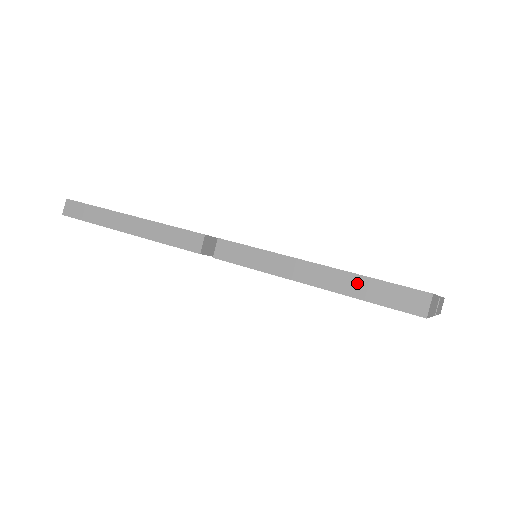
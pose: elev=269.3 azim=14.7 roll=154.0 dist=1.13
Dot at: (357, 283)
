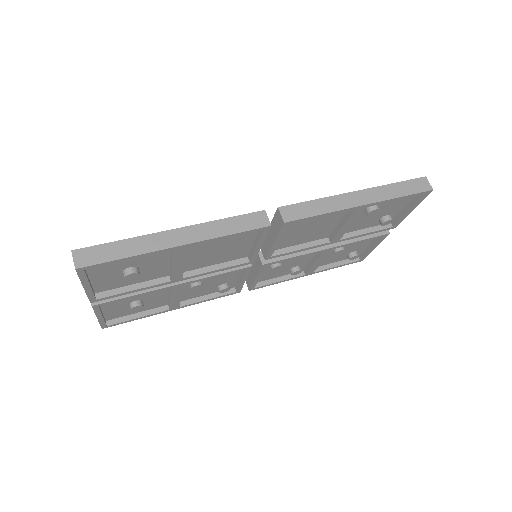
Dot at: (389, 190)
